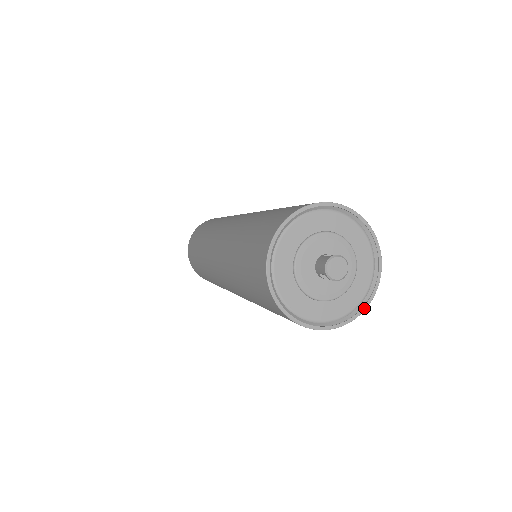
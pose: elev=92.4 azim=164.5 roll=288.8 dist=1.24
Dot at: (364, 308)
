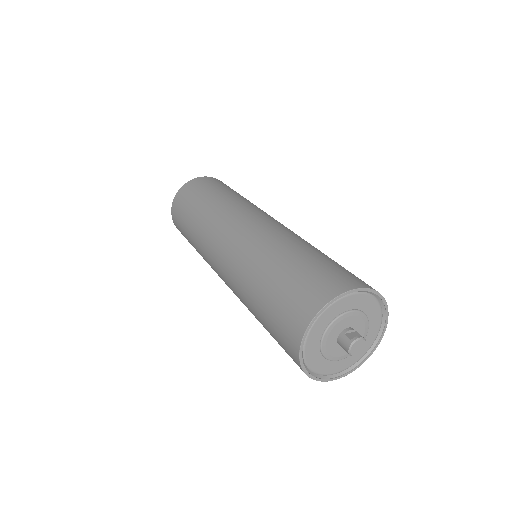
Dot at: (375, 348)
